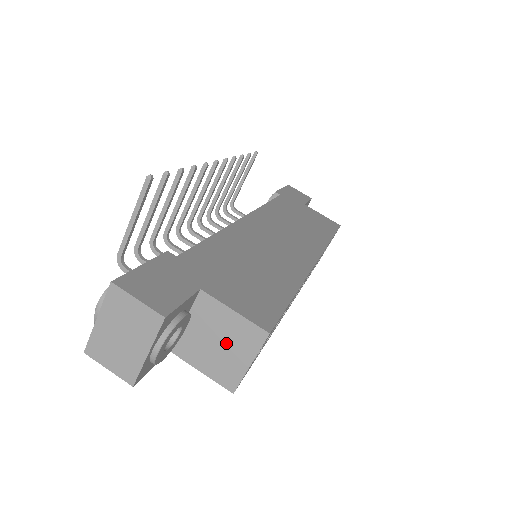
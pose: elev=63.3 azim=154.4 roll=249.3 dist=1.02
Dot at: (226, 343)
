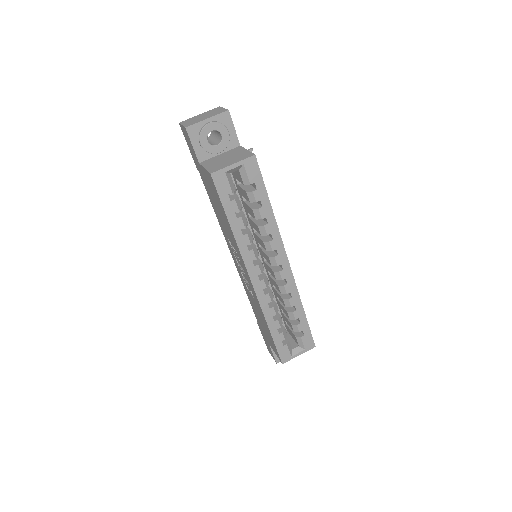
Dot at: (230, 159)
